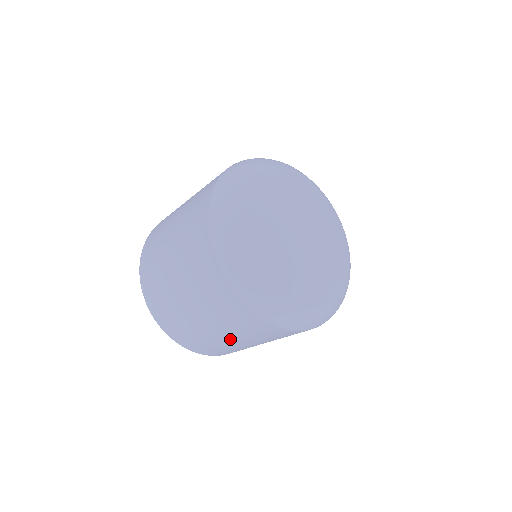
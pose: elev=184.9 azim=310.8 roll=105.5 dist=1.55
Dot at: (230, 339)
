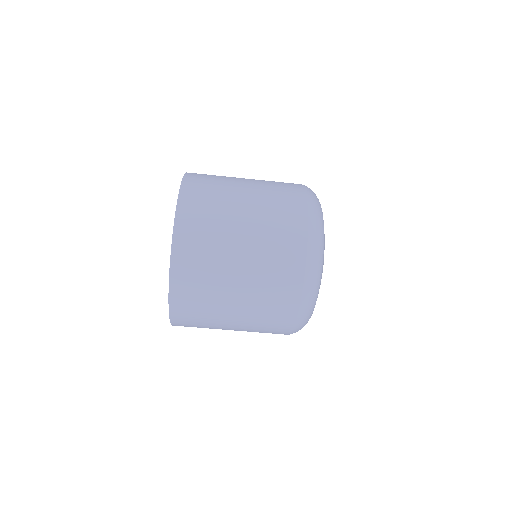
Dot at: (233, 328)
